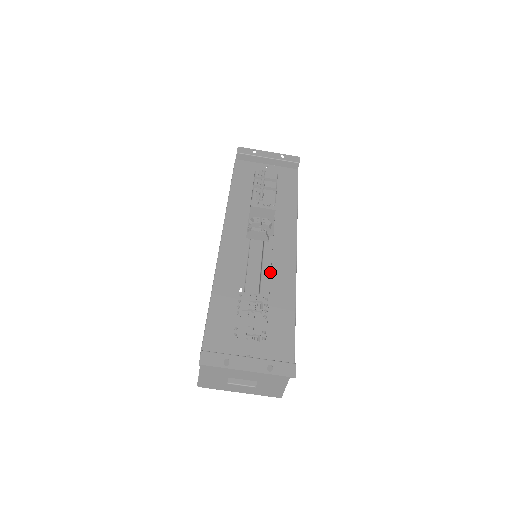
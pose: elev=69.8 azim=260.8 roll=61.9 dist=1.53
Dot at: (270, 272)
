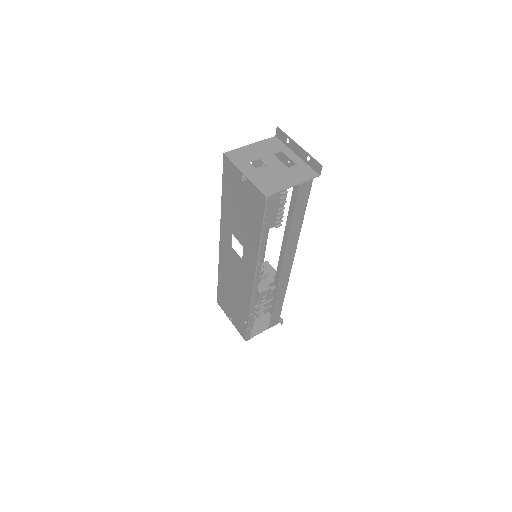
Dot at: (245, 279)
